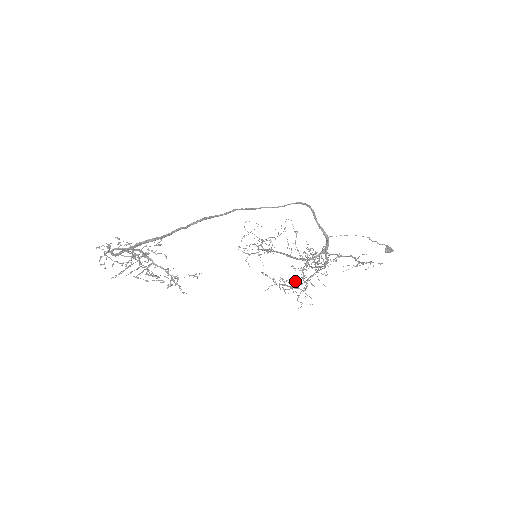
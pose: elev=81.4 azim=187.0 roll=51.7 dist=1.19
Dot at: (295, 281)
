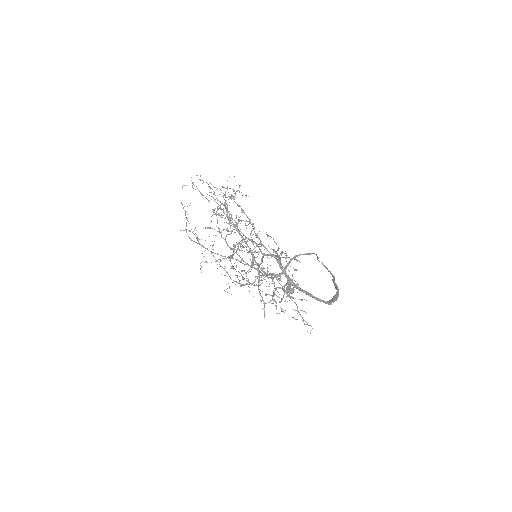
Dot at: occluded
